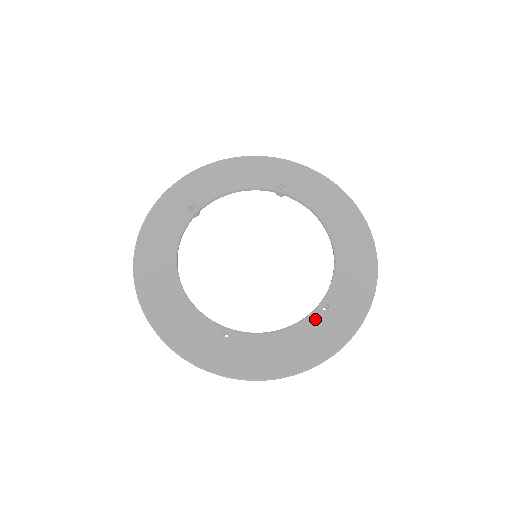
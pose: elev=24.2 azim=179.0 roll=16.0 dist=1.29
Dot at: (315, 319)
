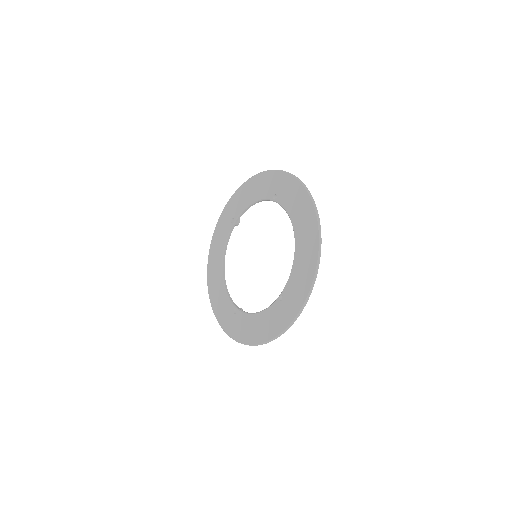
Dot at: (275, 307)
